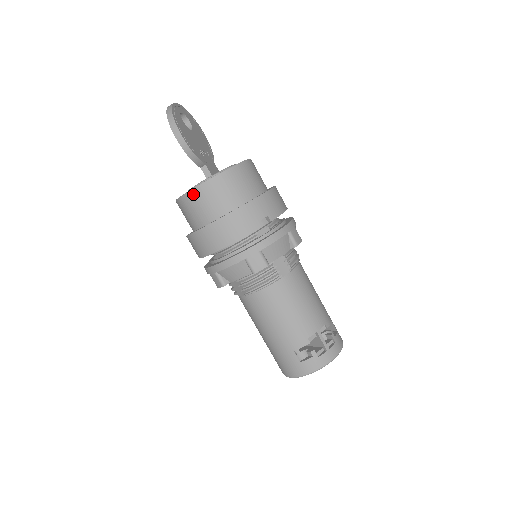
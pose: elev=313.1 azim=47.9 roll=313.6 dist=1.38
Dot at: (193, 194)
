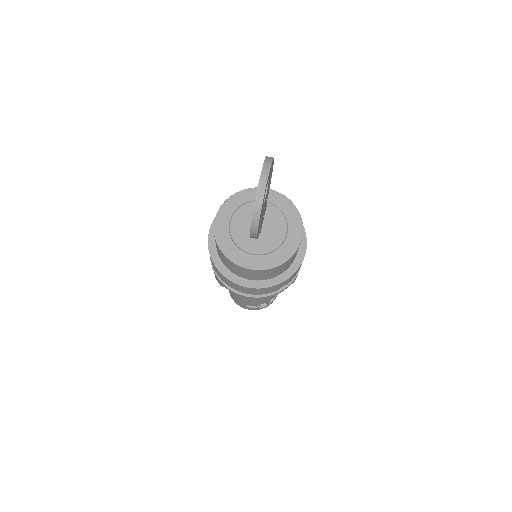
Dot at: (238, 267)
